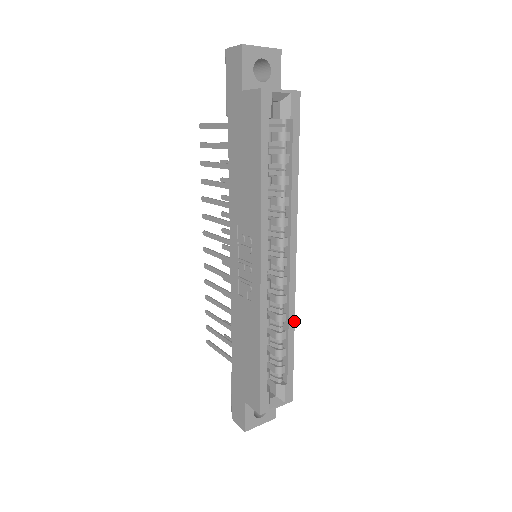
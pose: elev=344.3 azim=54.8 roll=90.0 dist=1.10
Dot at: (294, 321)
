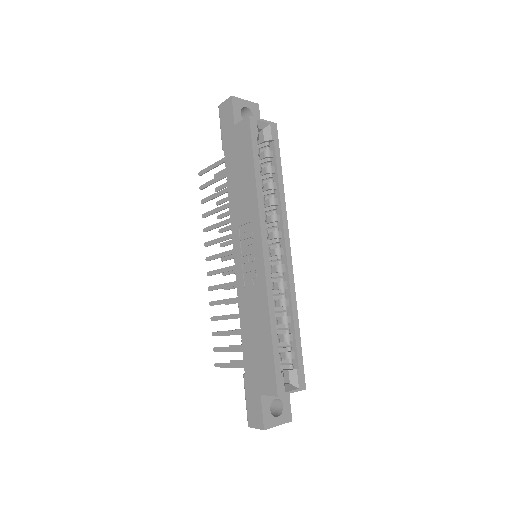
Dot at: (296, 306)
